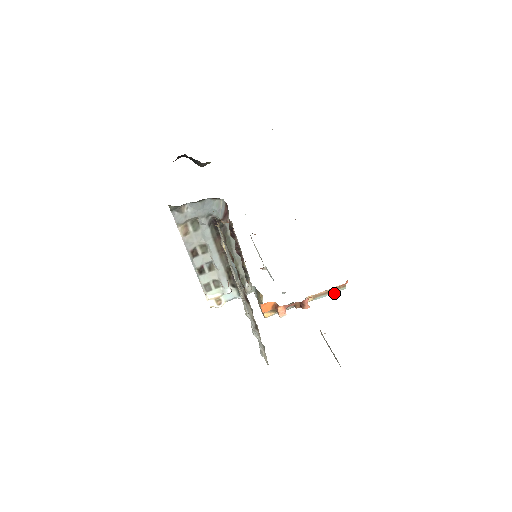
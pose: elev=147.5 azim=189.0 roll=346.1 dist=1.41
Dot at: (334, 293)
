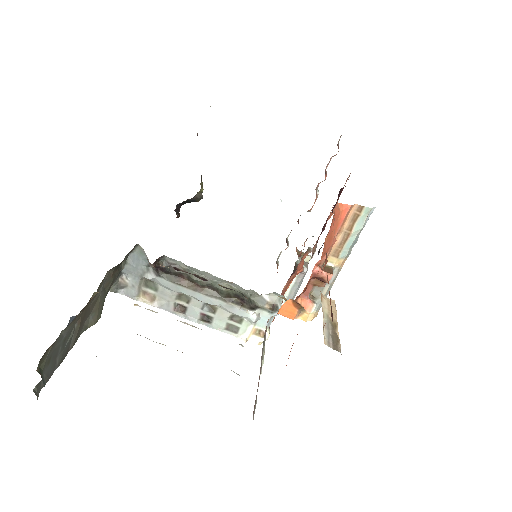
Dot at: (361, 227)
